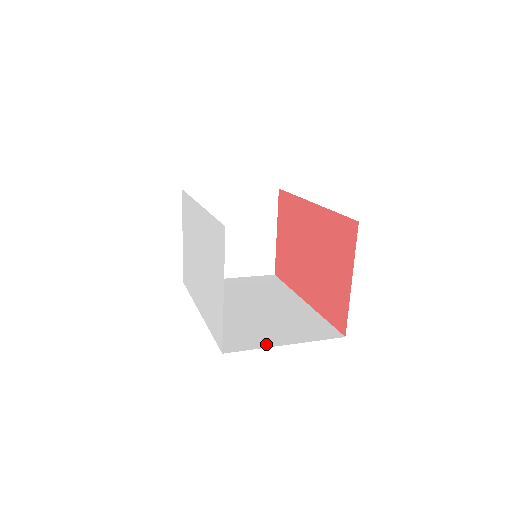
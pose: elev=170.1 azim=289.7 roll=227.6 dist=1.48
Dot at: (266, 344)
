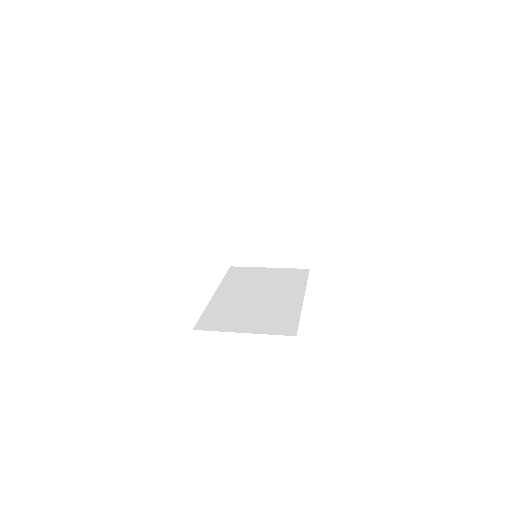
Dot at: (229, 329)
